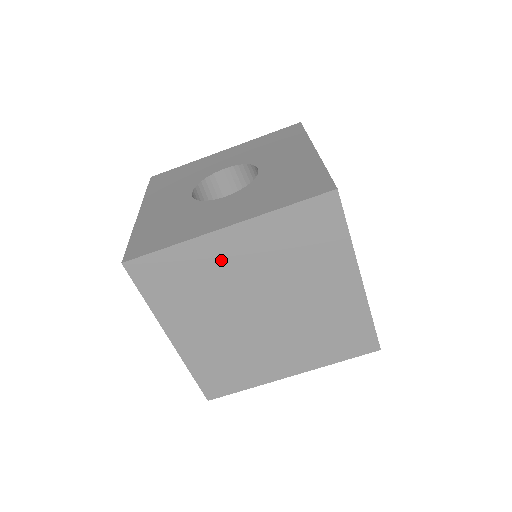
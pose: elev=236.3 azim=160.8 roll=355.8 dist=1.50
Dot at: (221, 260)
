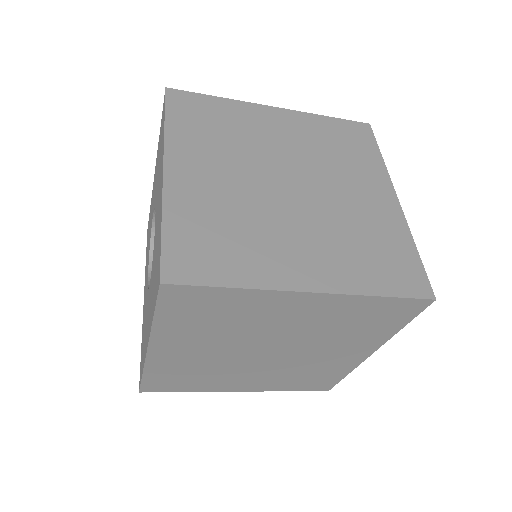
Dot at: (182, 359)
